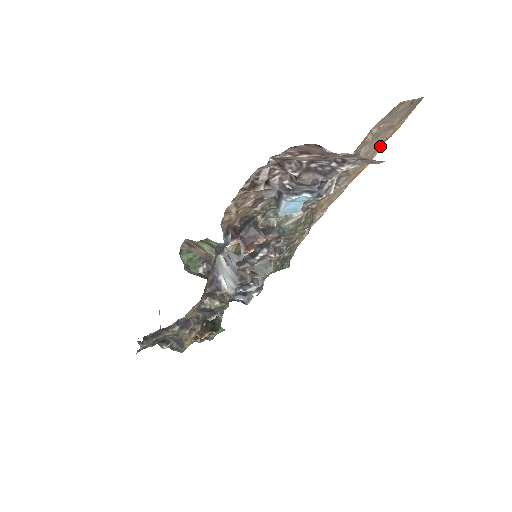
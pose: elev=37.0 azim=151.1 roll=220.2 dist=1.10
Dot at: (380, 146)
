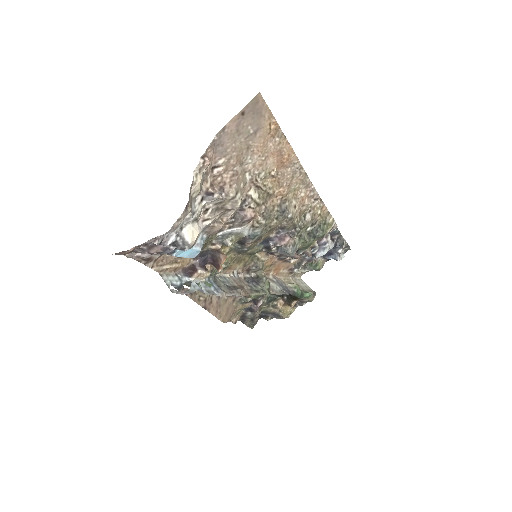
Dot at: (280, 135)
